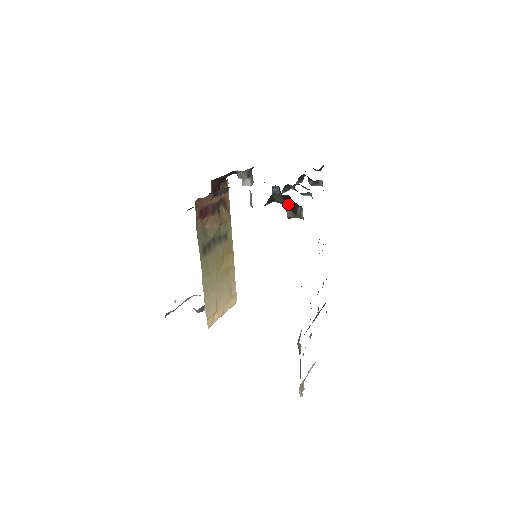
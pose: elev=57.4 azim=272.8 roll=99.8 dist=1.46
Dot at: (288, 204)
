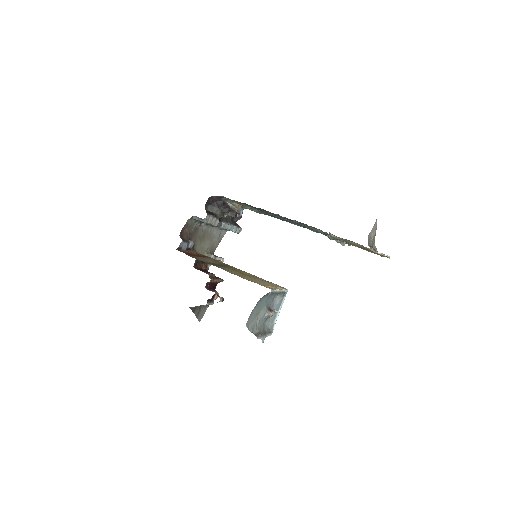
Dot at: (221, 208)
